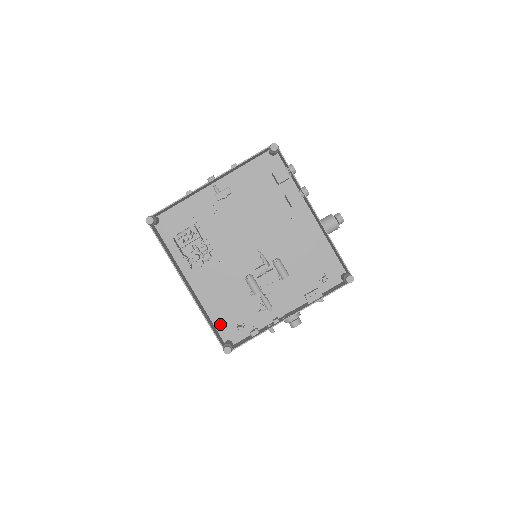
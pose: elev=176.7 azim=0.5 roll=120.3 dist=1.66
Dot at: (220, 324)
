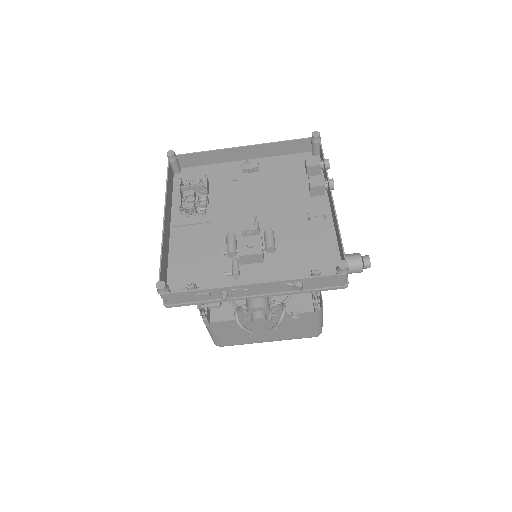
Dot at: (174, 276)
